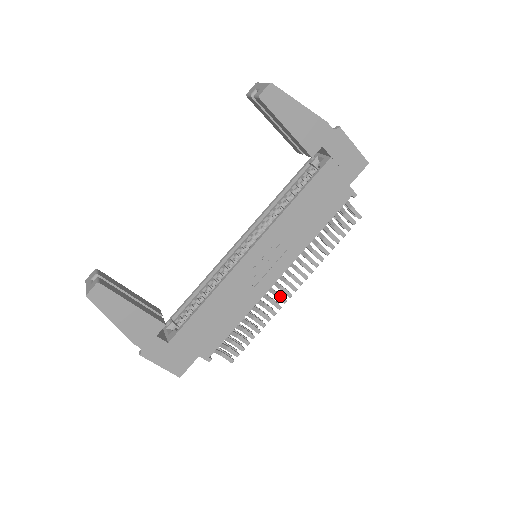
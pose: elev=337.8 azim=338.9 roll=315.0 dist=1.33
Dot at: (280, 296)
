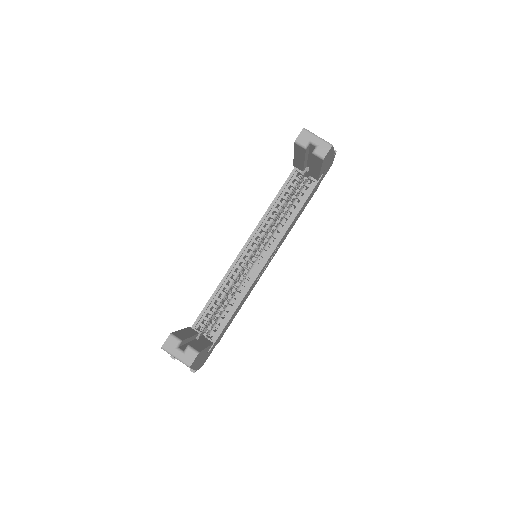
Dot at: occluded
